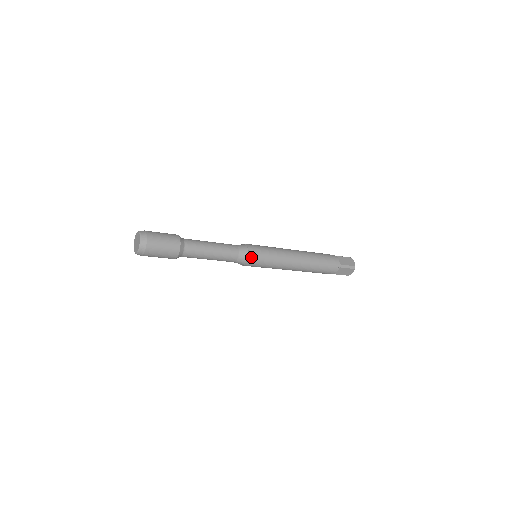
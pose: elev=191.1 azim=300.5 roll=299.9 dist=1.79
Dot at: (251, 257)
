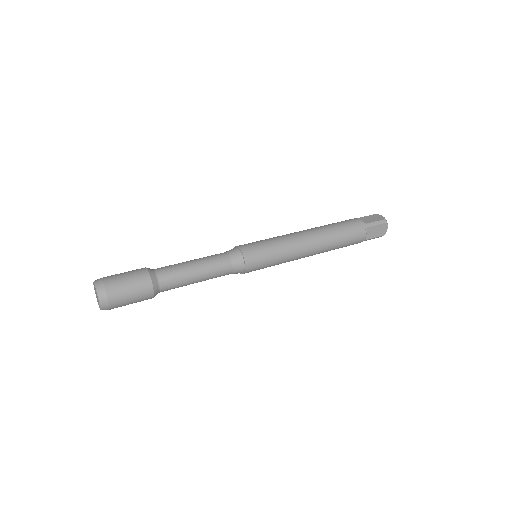
Dot at: (247, 257)
